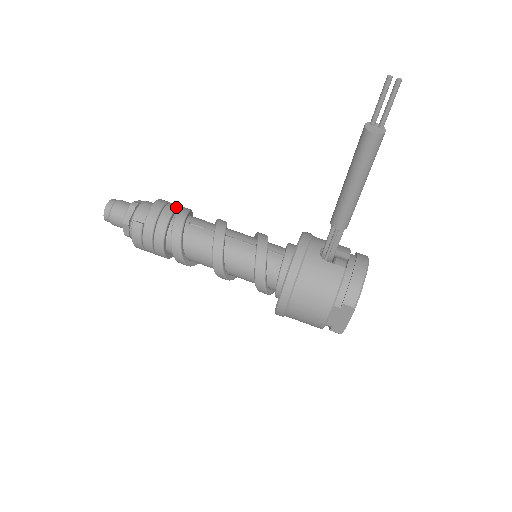
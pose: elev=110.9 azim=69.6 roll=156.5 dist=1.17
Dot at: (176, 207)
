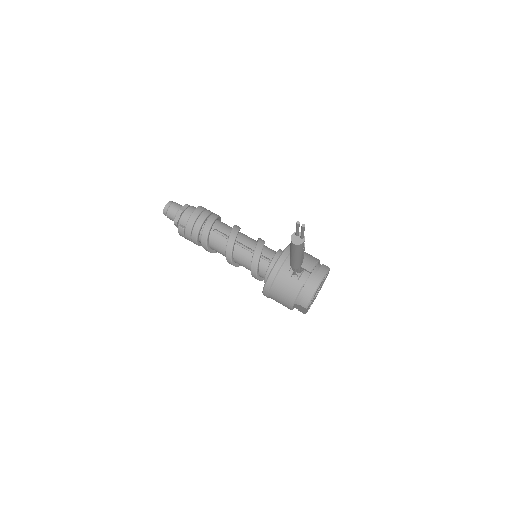
Dot at: (206, 217)
